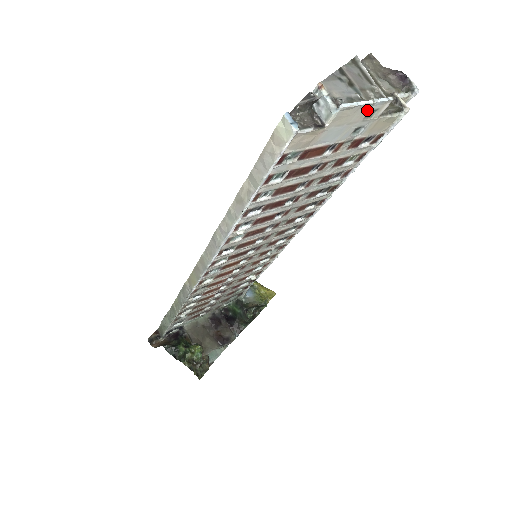
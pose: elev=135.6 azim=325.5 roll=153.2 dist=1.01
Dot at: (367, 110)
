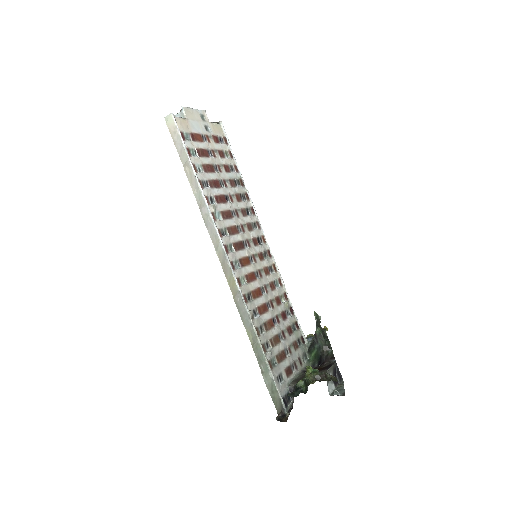
Dot at: (198, 114)
